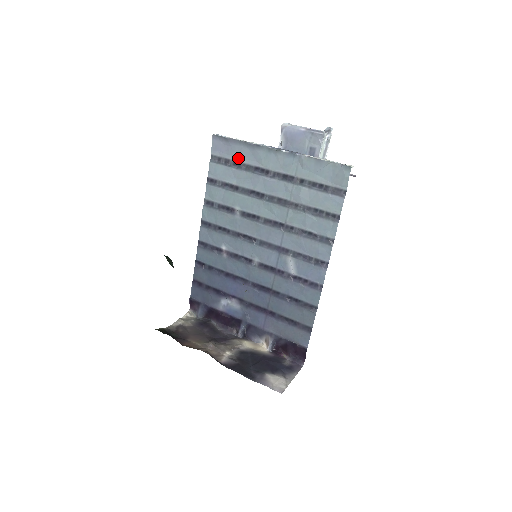
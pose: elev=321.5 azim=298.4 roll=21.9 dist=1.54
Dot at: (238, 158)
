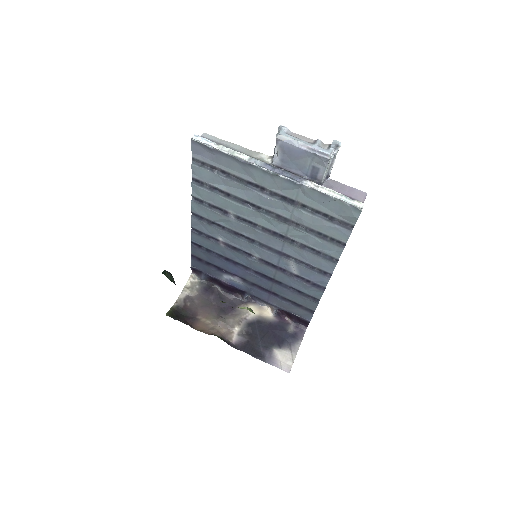
Dot at: (226, 168)
